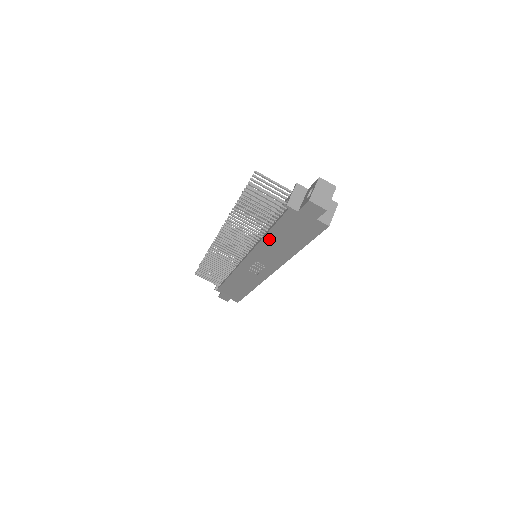
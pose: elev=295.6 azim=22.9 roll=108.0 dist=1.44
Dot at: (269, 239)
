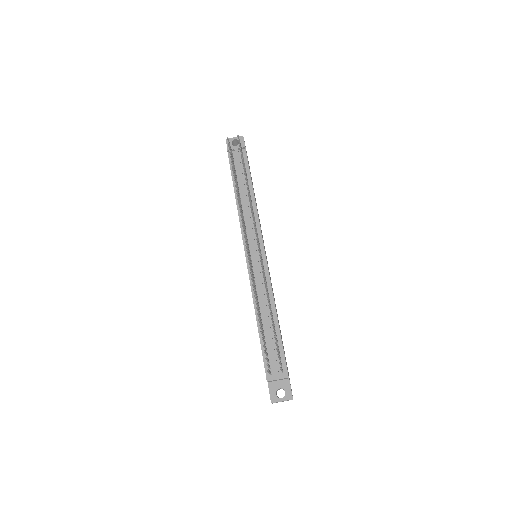
Dot at: (257, 319)
